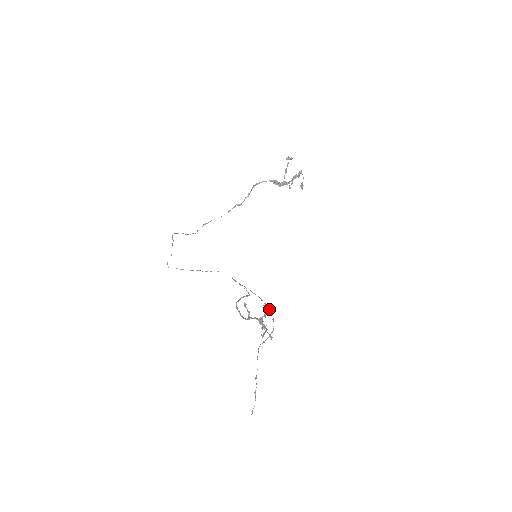
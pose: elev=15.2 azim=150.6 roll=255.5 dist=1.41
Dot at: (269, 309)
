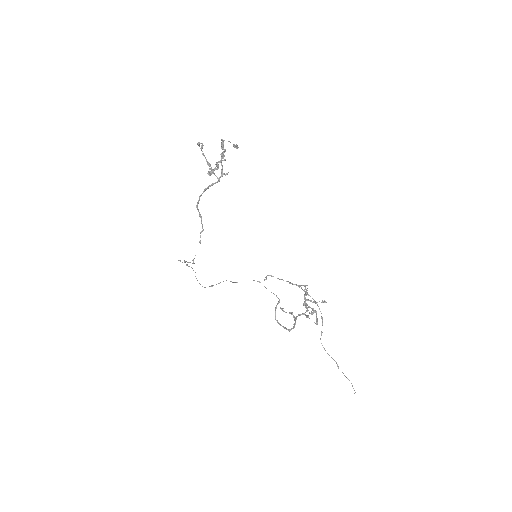
Dot at: occluded
